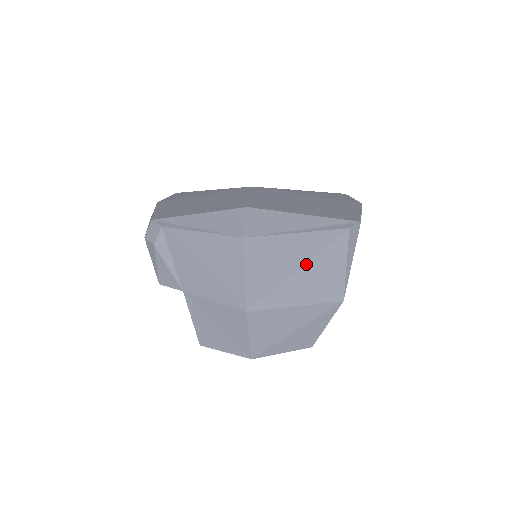
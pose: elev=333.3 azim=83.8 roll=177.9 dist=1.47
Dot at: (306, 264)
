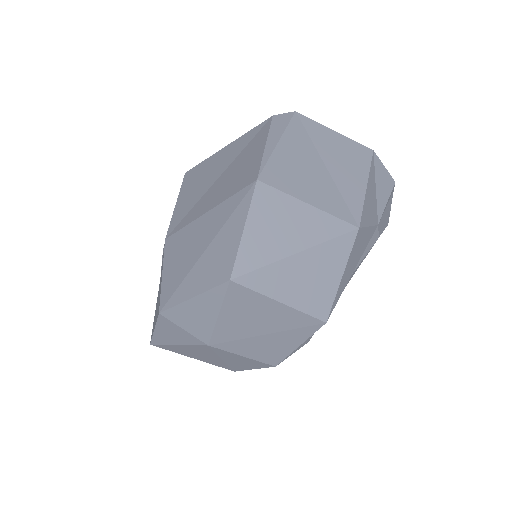
Dot at: (228, 168)
